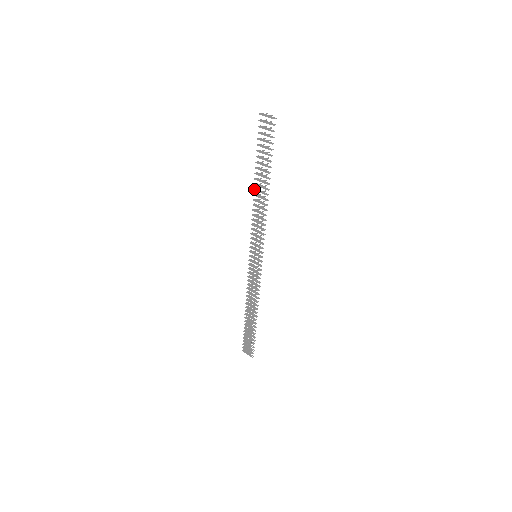
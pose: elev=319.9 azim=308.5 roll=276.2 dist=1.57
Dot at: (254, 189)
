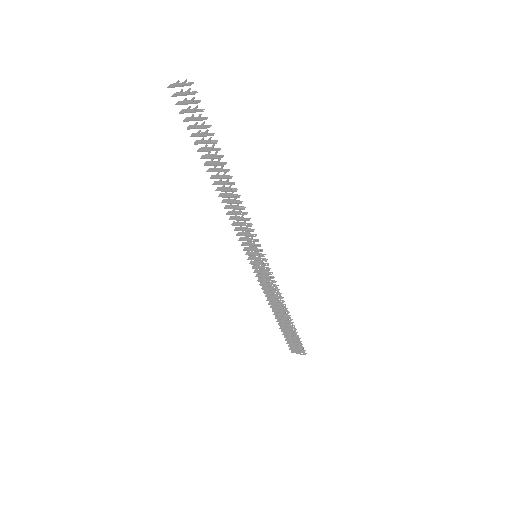
Dot at: (213, 184)
